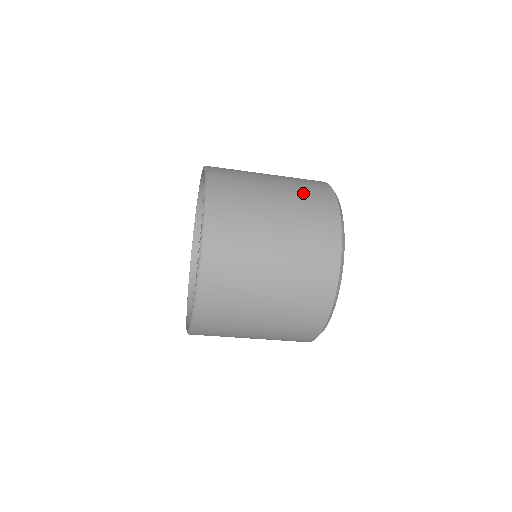
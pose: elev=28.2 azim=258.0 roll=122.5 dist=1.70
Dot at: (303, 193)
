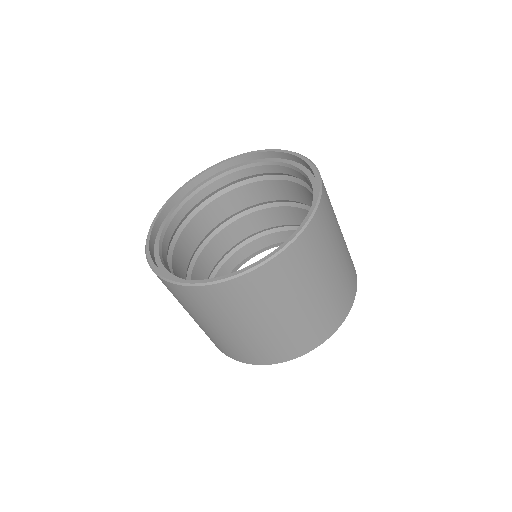
Dot at: occluded
